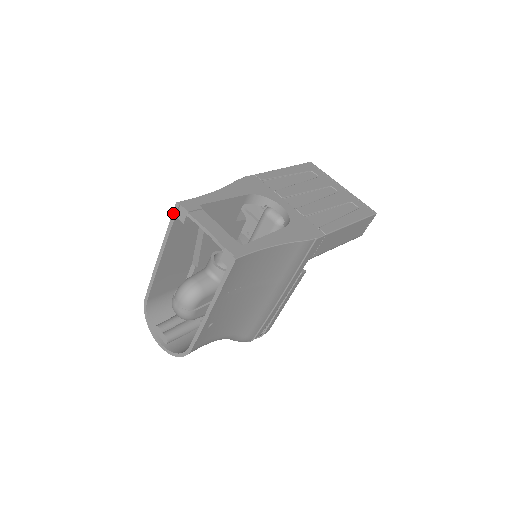
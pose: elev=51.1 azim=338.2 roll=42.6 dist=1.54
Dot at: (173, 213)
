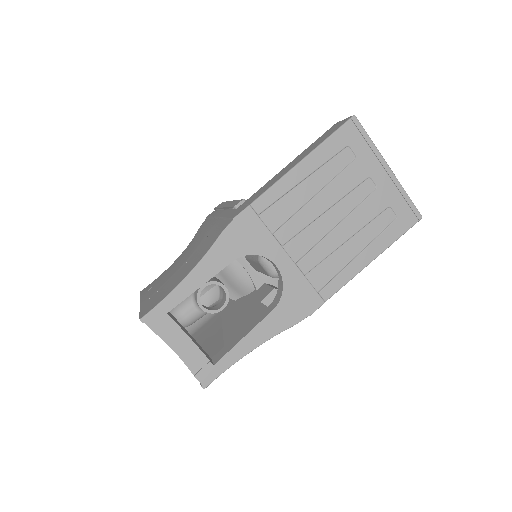
Dot at: occluded
